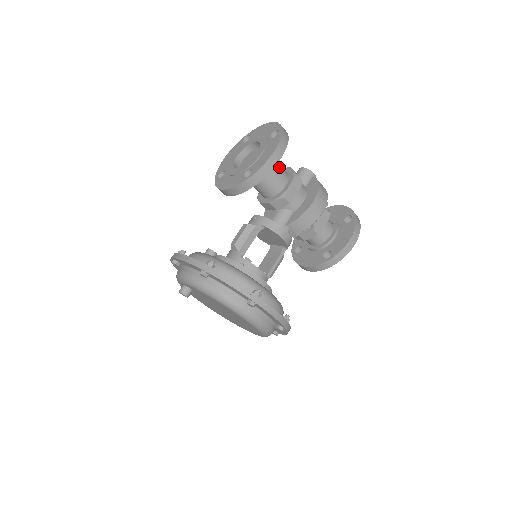
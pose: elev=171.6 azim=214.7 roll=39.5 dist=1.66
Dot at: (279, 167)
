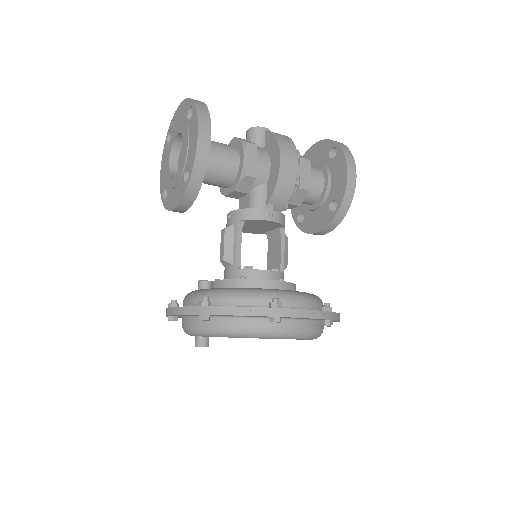
Dot at: (220, 146)
